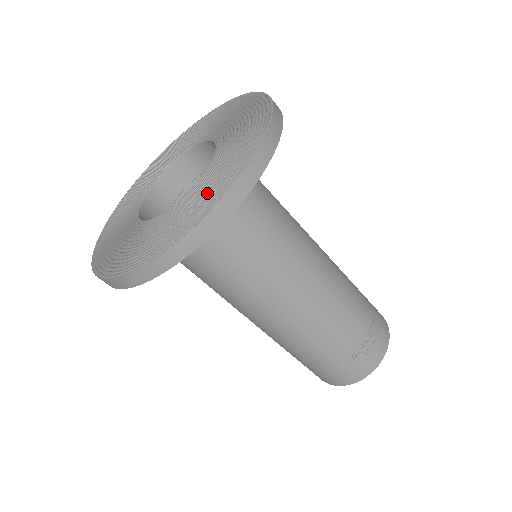
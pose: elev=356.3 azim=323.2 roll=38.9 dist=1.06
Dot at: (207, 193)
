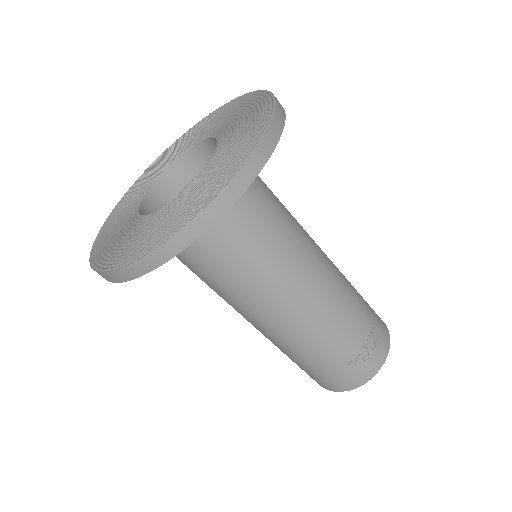
Dot at: (204, 190)
